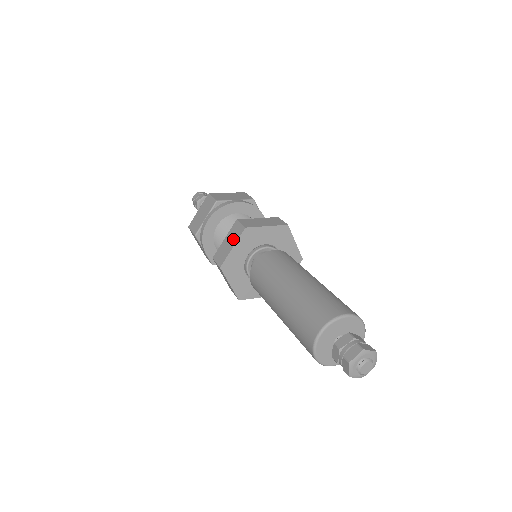
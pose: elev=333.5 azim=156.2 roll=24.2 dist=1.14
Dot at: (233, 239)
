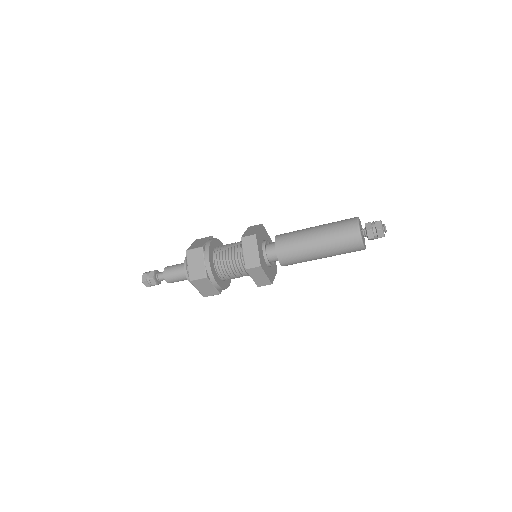
Dot at: occluded
